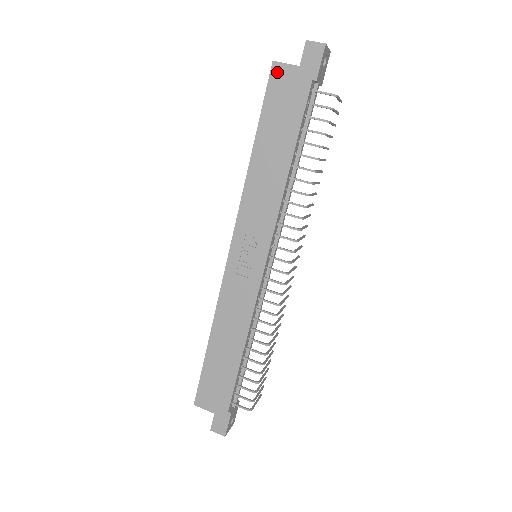
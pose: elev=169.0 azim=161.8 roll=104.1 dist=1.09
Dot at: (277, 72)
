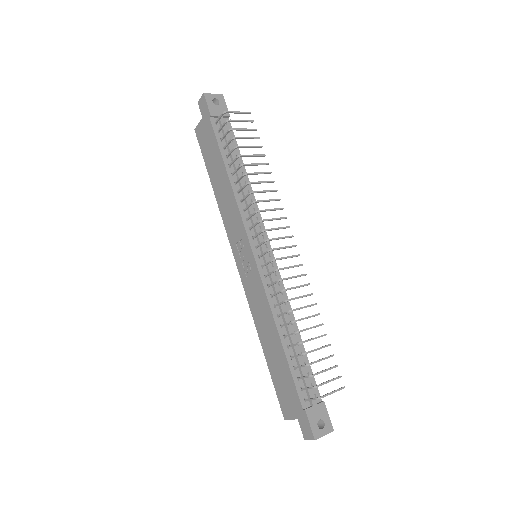
Dot at: (198, 133)
